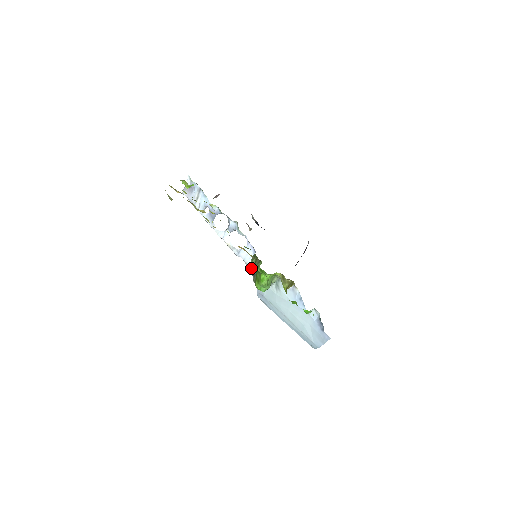
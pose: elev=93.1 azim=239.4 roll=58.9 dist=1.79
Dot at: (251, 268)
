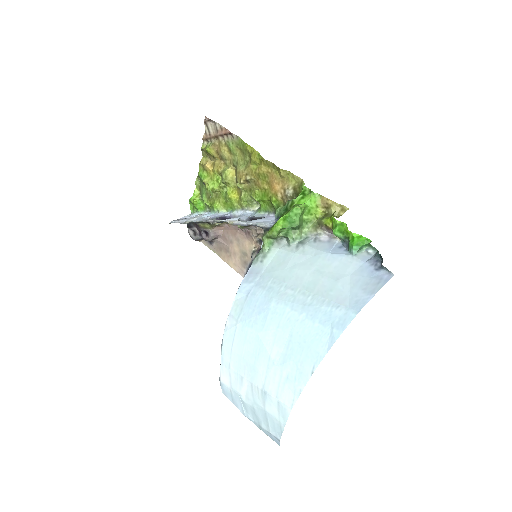
Dot at: (267, 224)
